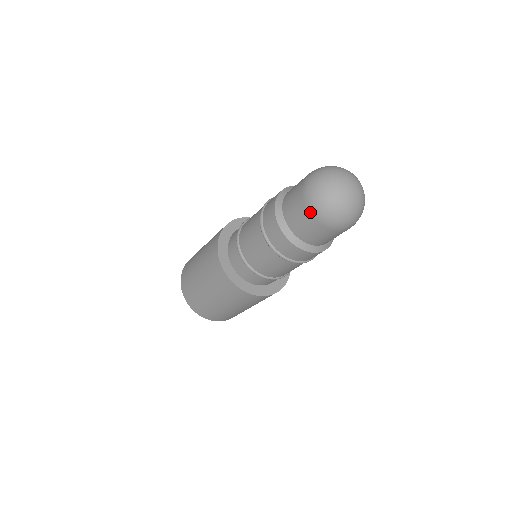
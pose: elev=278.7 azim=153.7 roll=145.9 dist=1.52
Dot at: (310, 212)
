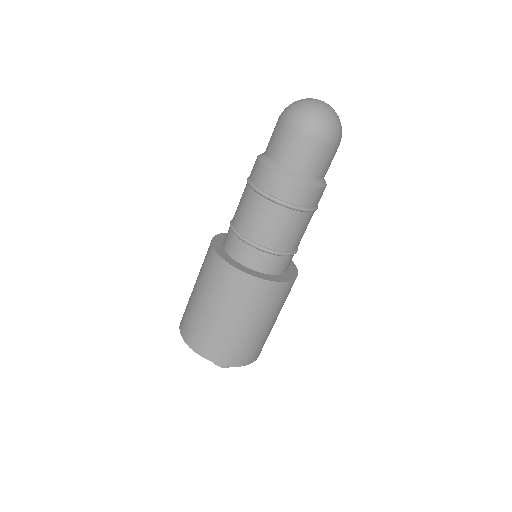
Dot at: (315, 140)
